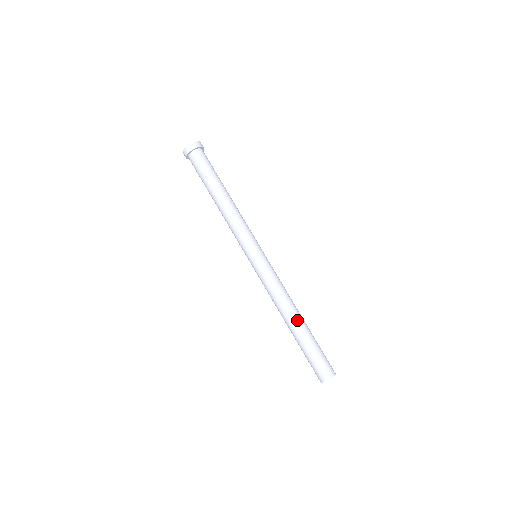
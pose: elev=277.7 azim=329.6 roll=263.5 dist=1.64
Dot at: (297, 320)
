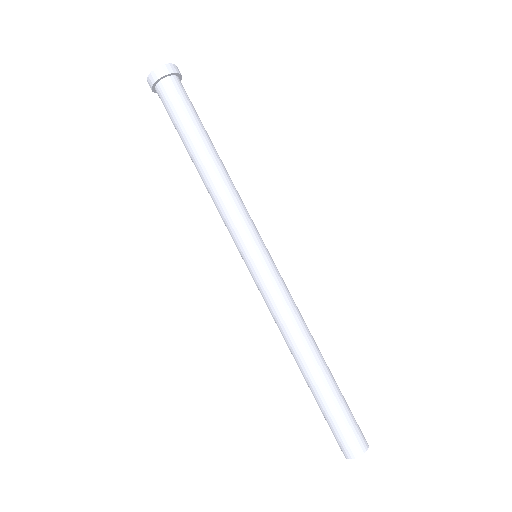
Dot at: (318, 360)
